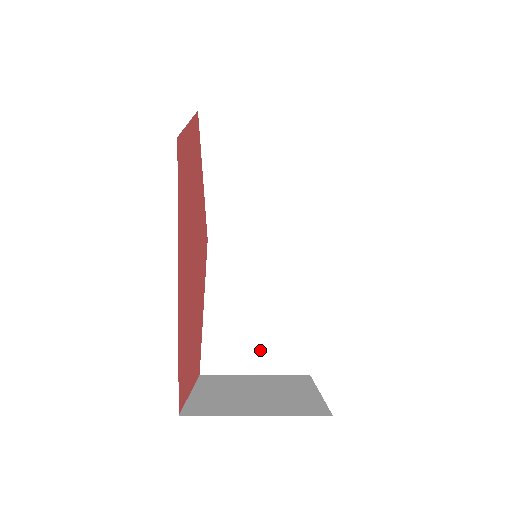
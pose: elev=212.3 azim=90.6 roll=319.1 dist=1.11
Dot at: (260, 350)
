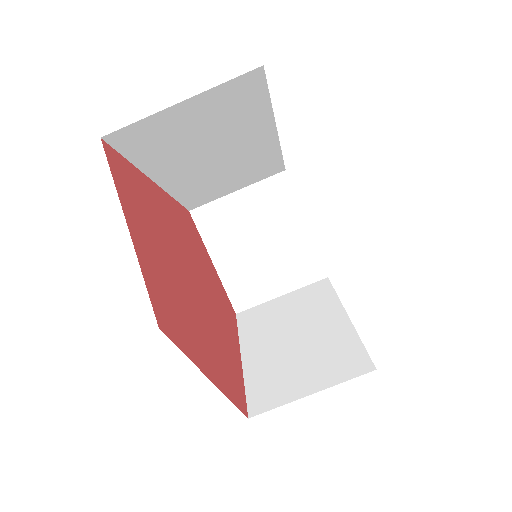
Dot at: occluded
